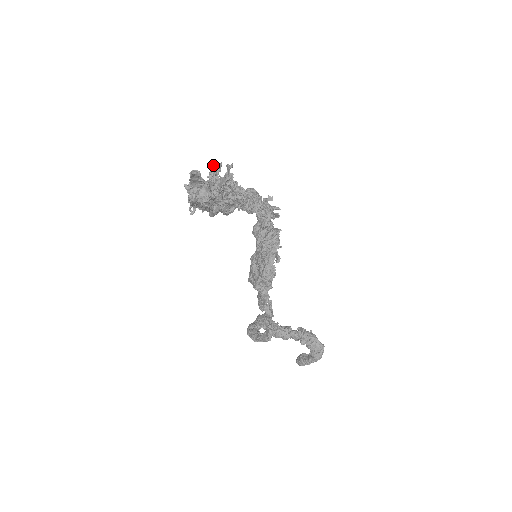
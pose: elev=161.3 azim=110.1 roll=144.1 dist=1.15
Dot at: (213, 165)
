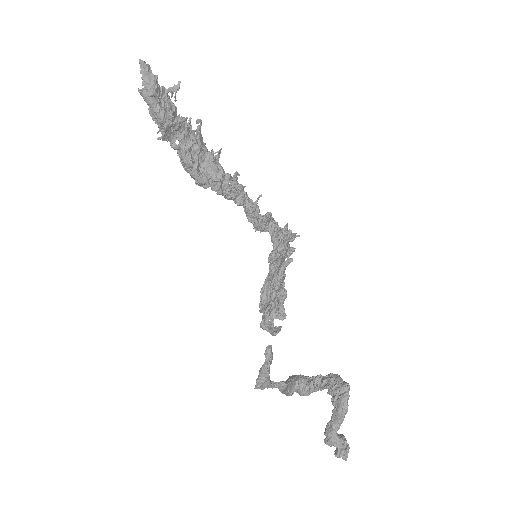
Dot at: (197, 128)
